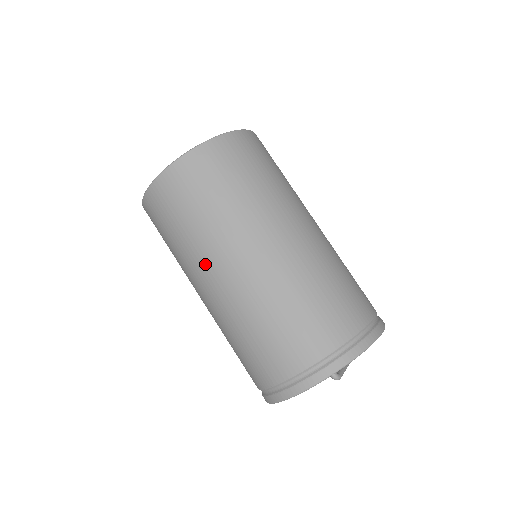
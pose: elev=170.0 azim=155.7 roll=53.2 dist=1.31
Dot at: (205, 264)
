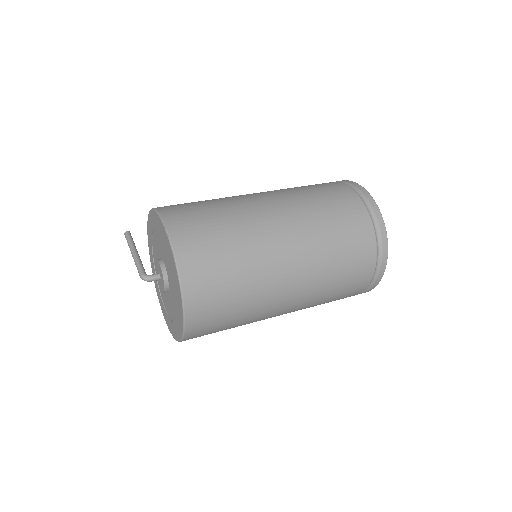
Dot at: (271, 309)
